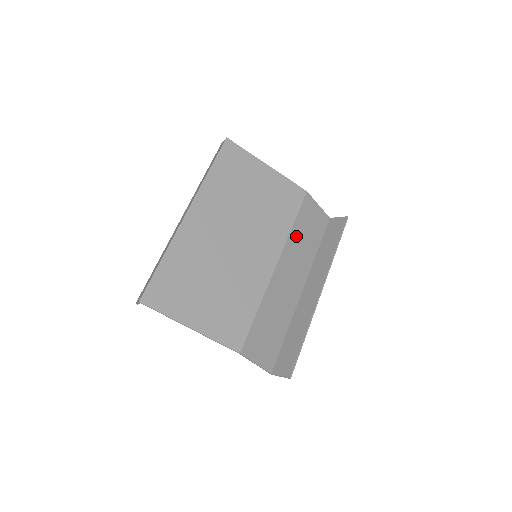
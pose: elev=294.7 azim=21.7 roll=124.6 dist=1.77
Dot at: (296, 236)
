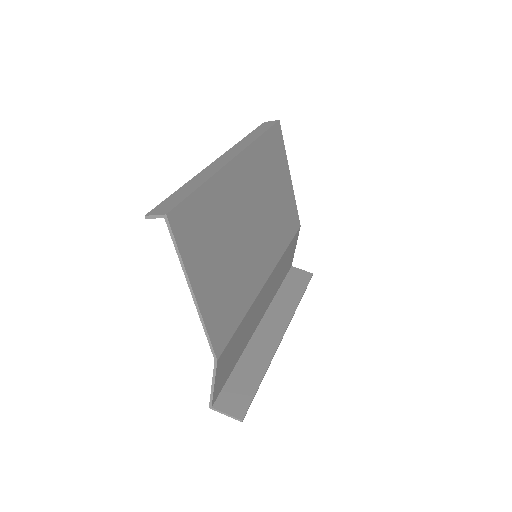
Dot at: (282, 262)
